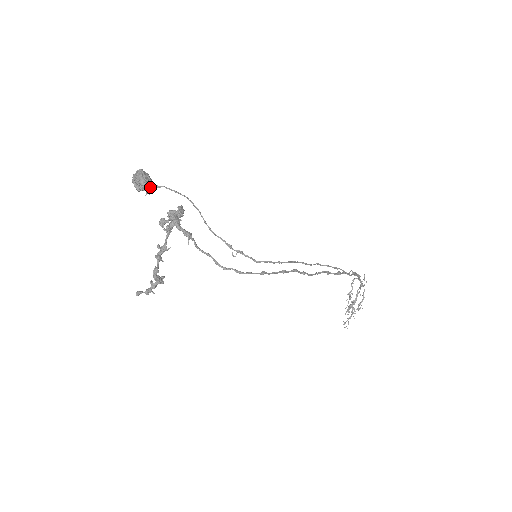
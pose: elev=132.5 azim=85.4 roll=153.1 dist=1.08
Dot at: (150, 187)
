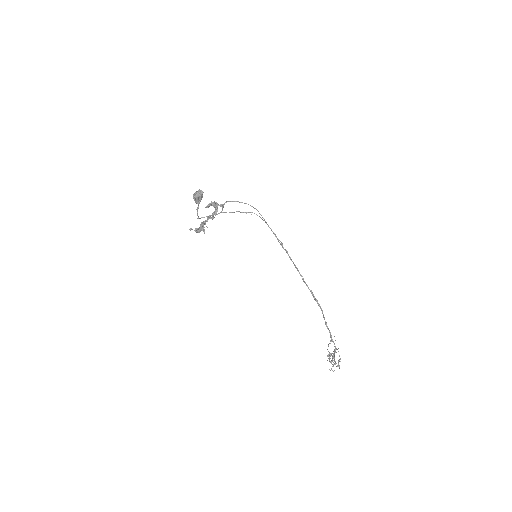
Dot at: (203, 192)
